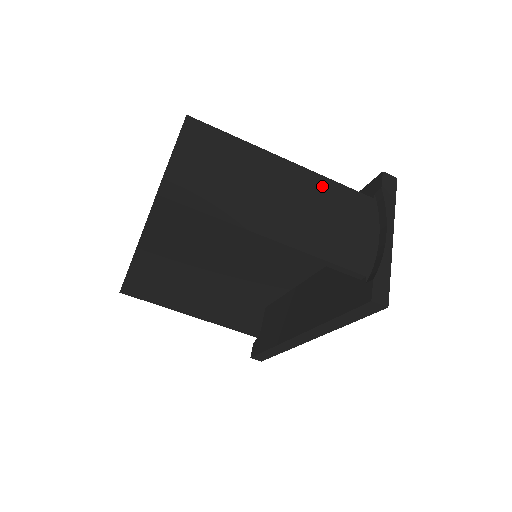
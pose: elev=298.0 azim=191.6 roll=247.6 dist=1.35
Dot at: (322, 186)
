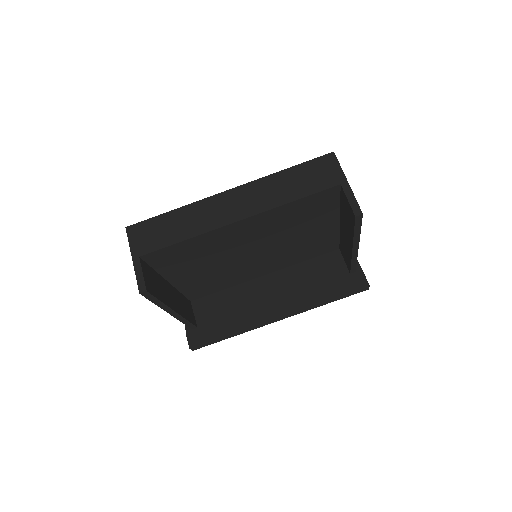
Dot at: occluded
